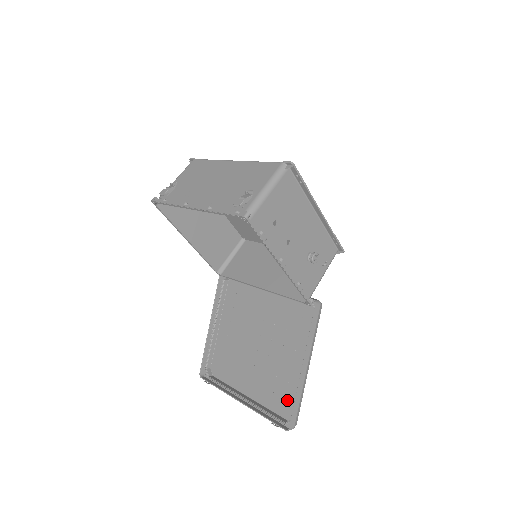
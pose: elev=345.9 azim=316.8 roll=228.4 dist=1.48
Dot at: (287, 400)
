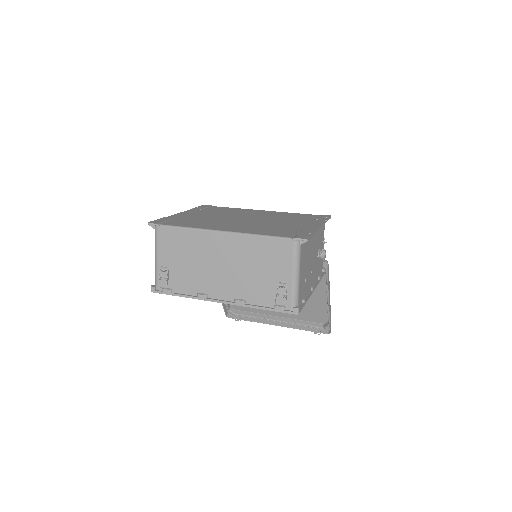
Dot at: (317, 315)
